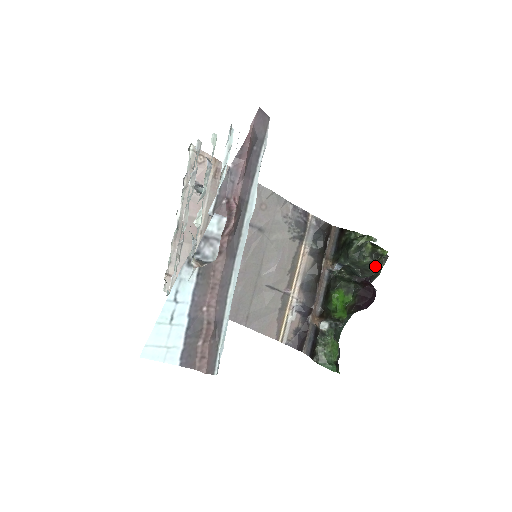
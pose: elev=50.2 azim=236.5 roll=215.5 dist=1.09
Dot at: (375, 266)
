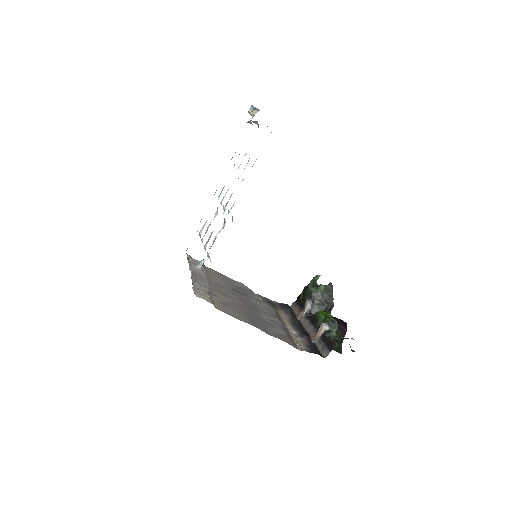
Dot at: (330, 290)
